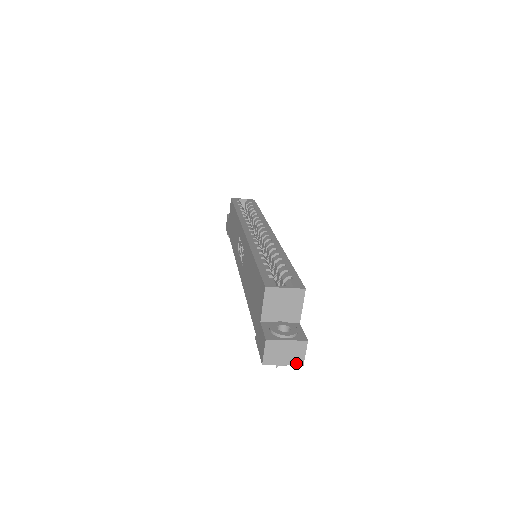
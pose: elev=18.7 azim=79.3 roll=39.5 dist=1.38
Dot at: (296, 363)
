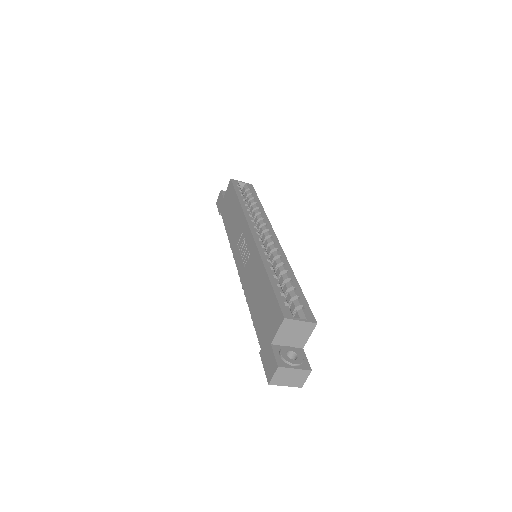
Dot at: (296, 386)
